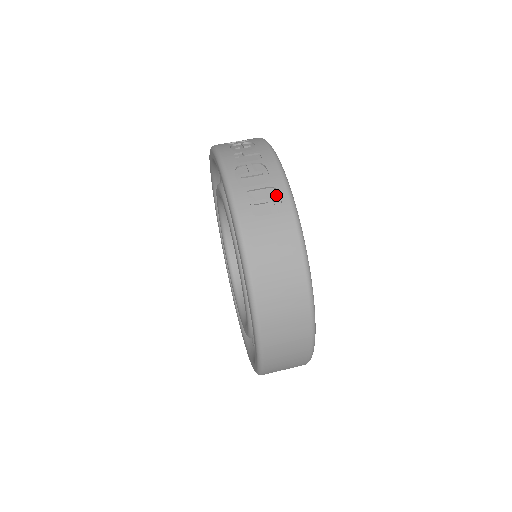
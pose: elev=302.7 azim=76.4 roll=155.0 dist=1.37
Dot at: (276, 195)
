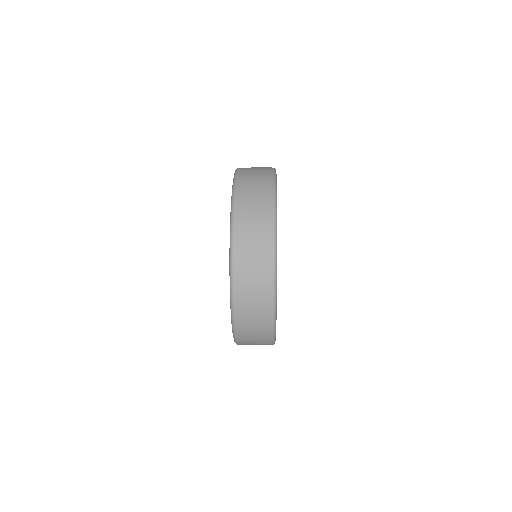
Dot at: occluded
